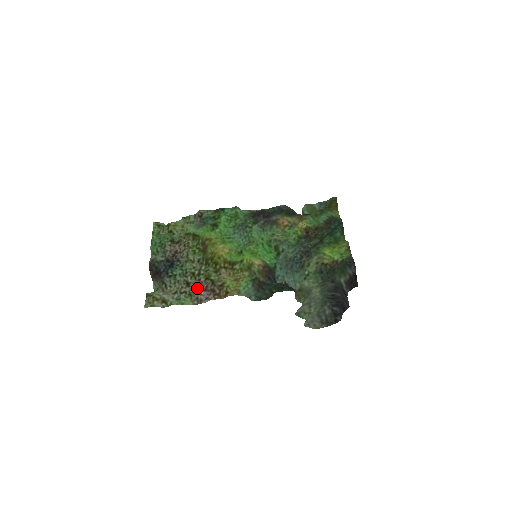
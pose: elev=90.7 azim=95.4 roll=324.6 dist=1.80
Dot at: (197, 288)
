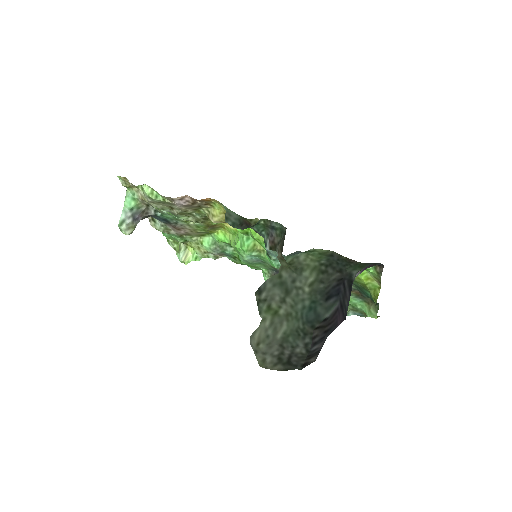
Dot at: (178, 207)
